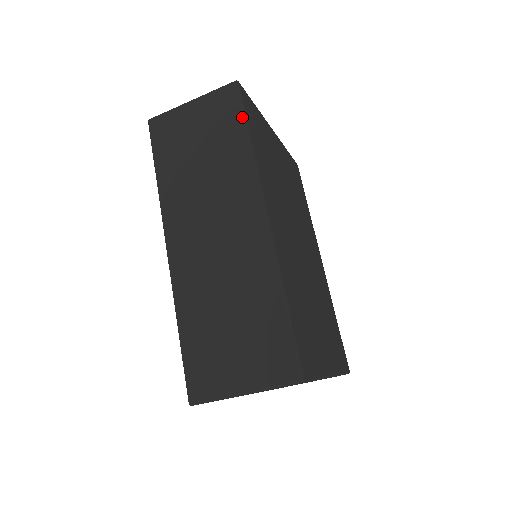
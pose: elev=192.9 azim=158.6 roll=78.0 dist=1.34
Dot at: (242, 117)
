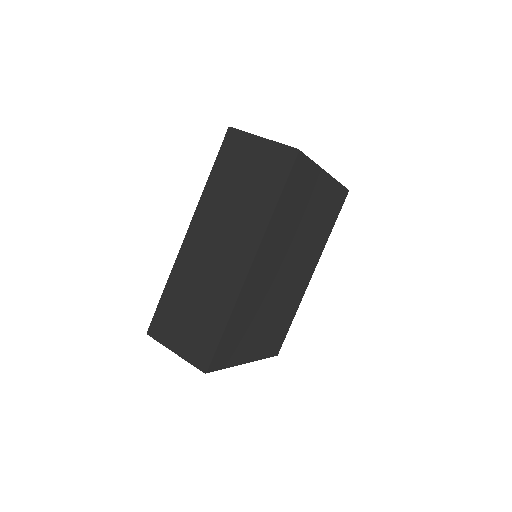
Dot at: (282, 183)
